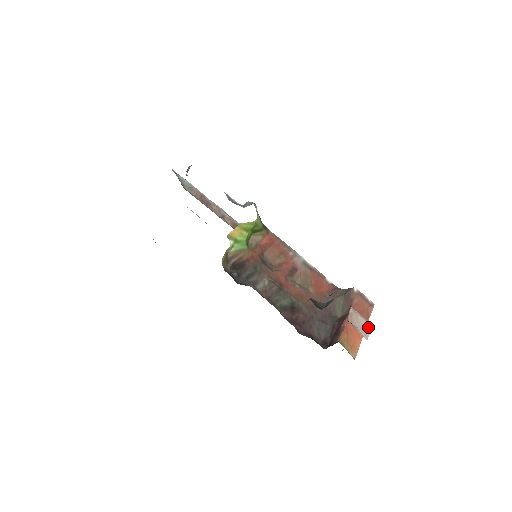
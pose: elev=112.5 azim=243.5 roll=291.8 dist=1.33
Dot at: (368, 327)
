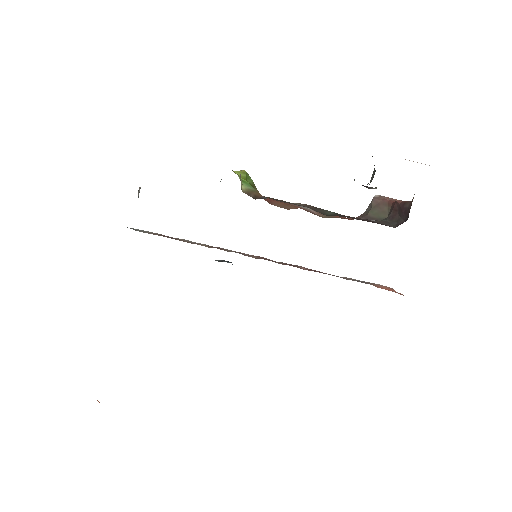
Dot at: occluded
